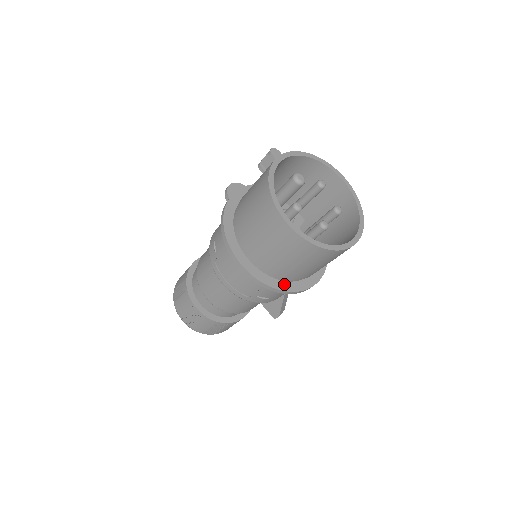
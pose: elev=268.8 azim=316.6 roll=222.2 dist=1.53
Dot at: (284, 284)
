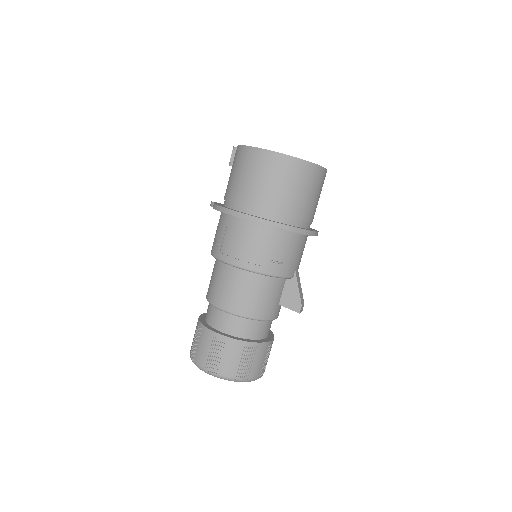
Dot at: occluded
